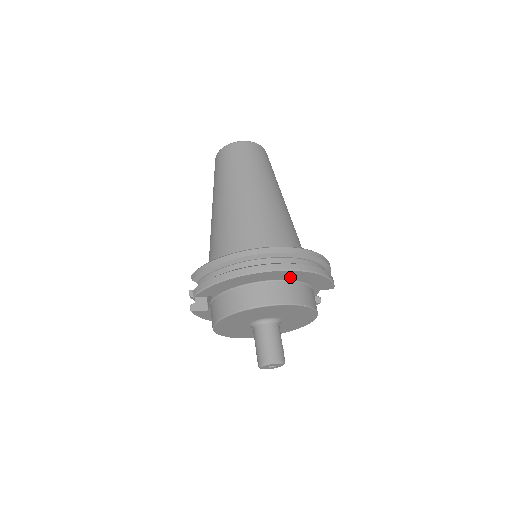
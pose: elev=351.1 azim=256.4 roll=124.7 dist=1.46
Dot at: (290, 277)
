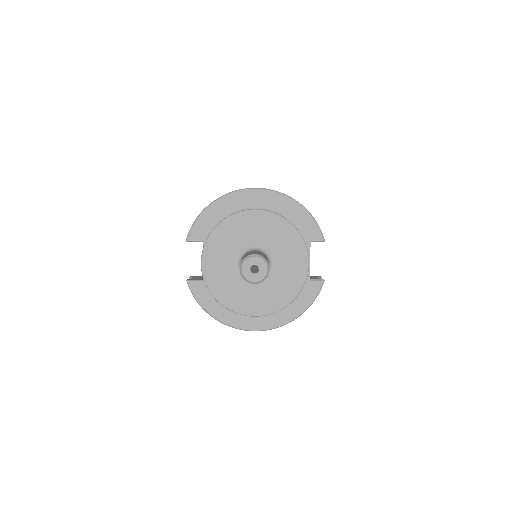
Dot at: (269, 205)
